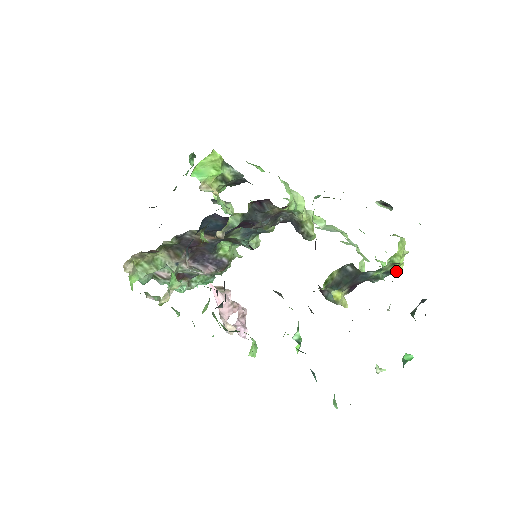
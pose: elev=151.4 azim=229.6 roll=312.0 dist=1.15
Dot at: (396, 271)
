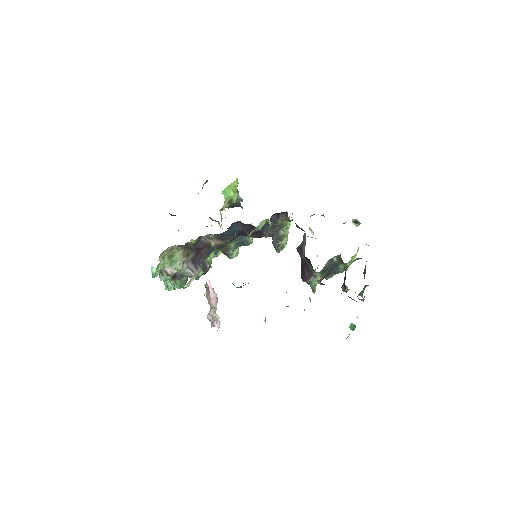
Dot at: occluded
